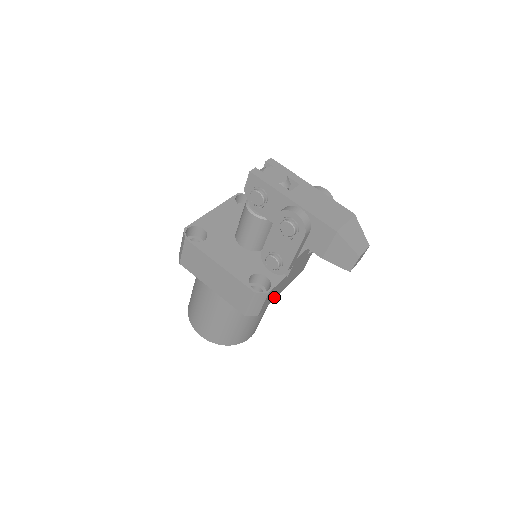
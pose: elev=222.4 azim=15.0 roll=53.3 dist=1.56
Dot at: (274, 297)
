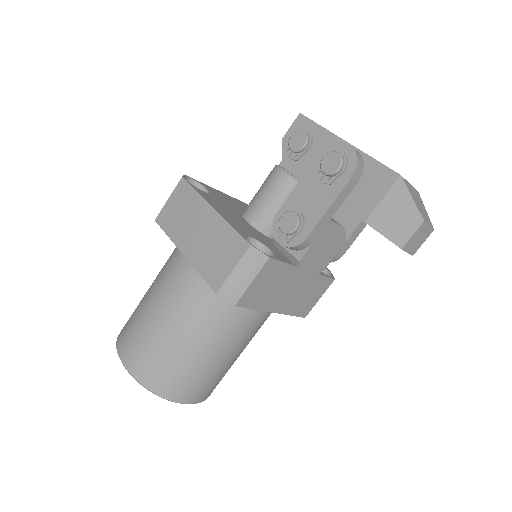
Dot at: (265, 302)
